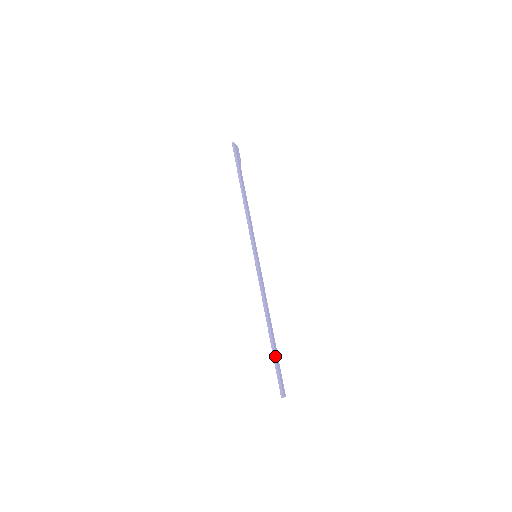
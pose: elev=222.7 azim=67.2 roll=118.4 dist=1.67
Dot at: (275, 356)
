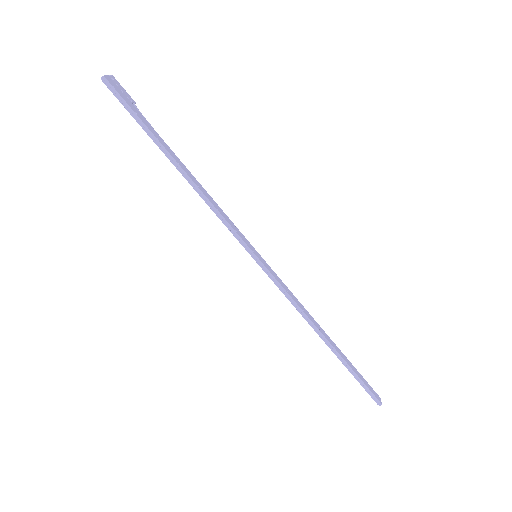
Dot at: (351, 369)
